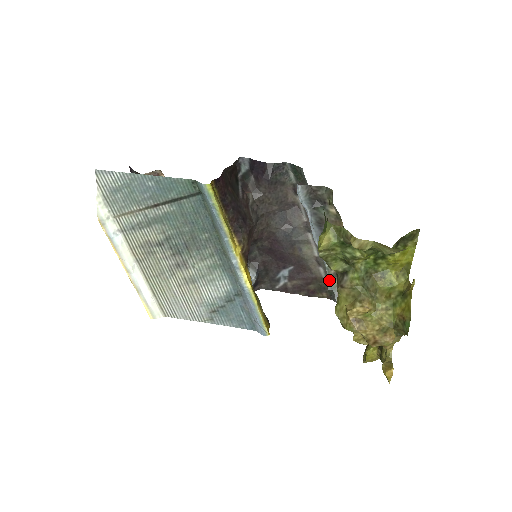
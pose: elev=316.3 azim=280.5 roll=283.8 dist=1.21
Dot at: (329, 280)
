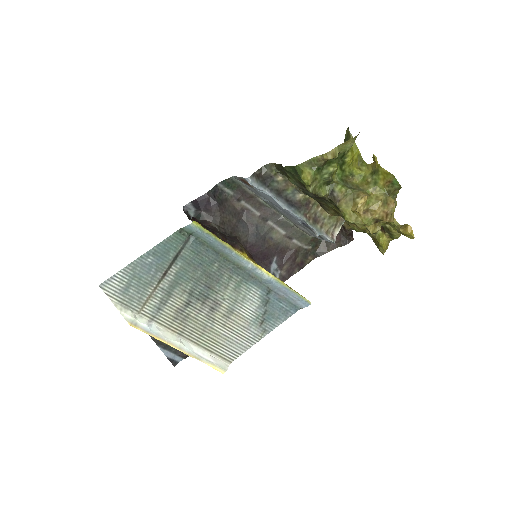
Dot at: (313, 229)
